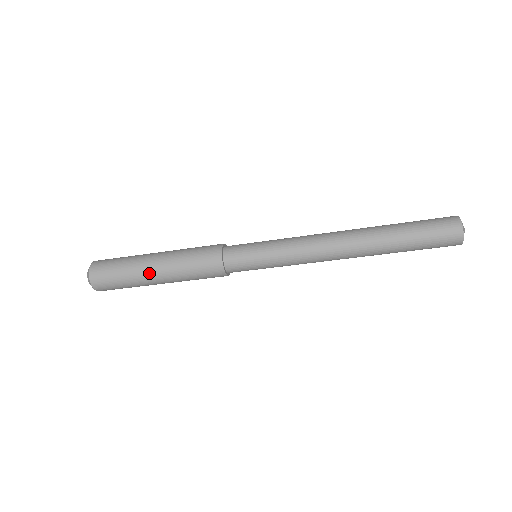
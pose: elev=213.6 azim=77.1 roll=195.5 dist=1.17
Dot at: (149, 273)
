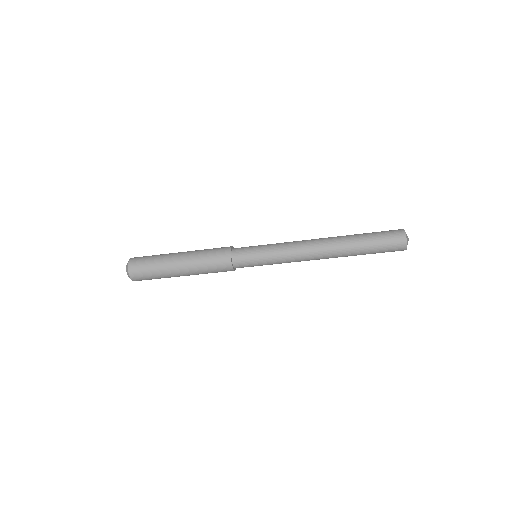
Dot at: (177, 274)
